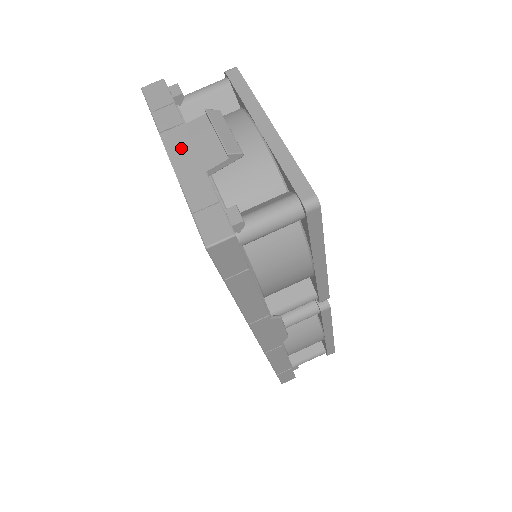
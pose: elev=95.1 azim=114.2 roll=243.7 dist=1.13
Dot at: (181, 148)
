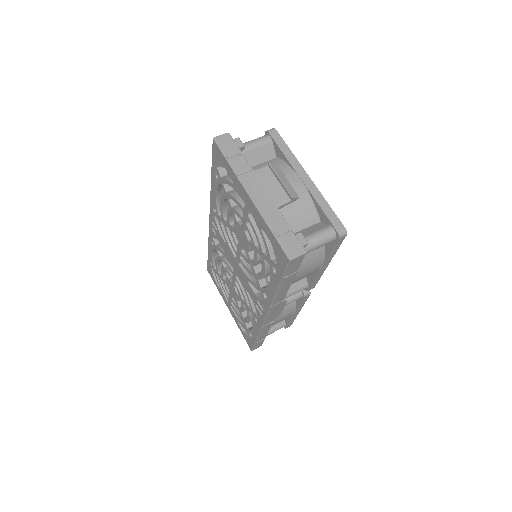
Dot at: (256, 189)
